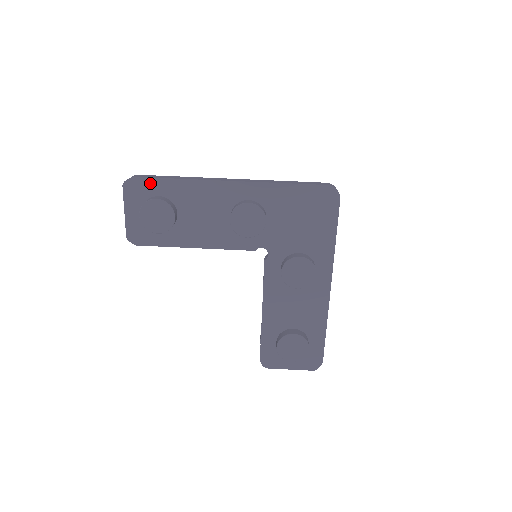
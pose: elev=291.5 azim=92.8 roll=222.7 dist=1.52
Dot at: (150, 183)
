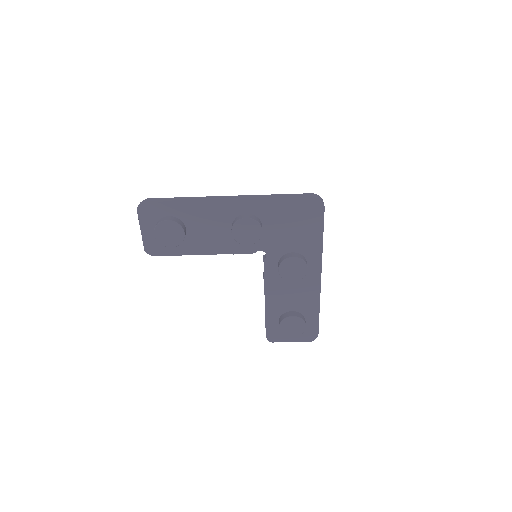
Dot at: (160, 206)
